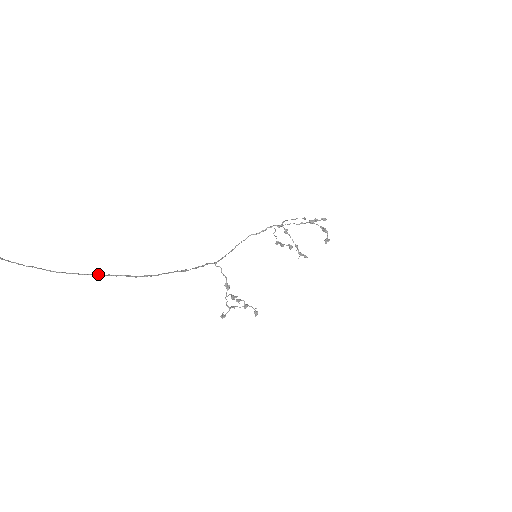
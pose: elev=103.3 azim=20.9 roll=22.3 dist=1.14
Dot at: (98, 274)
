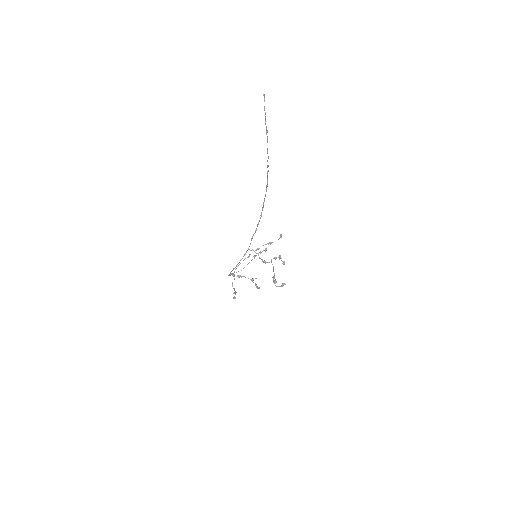
Dot at: occluded
